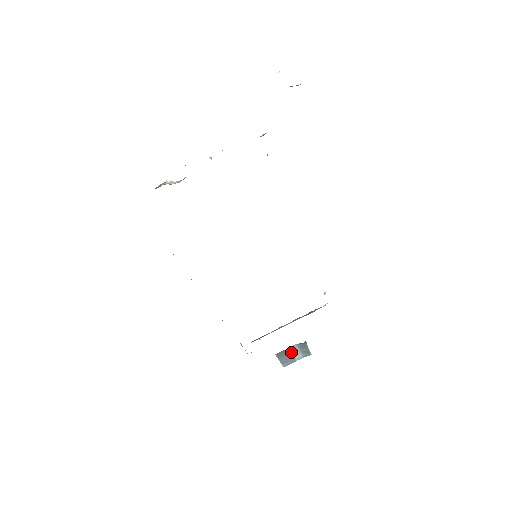
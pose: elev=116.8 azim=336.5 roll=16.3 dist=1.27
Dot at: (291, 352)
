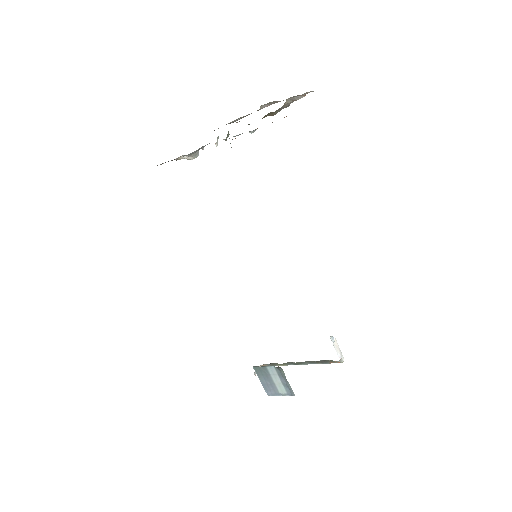
Dot at: (271, 376)
